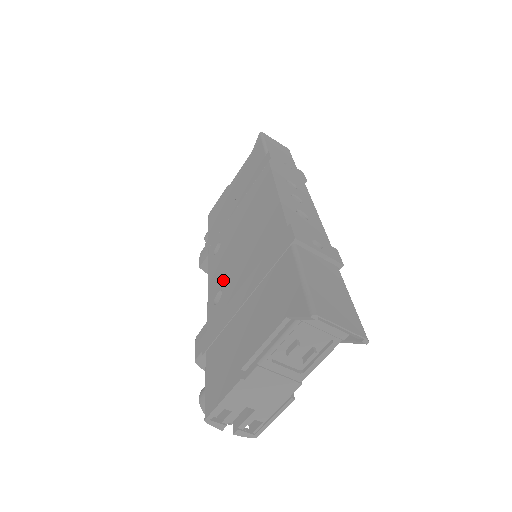
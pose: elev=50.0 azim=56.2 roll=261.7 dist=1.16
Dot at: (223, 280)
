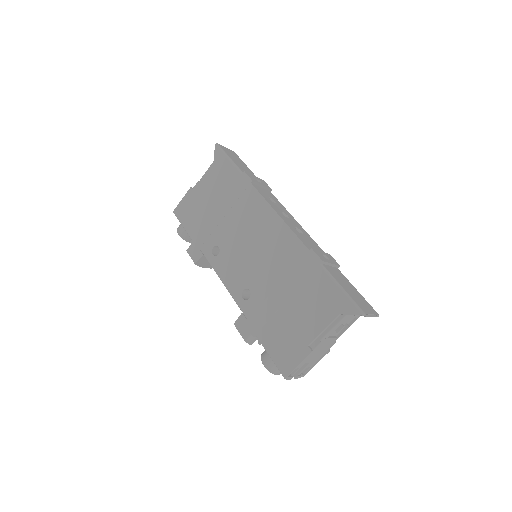
Dot at: (245, 281)
